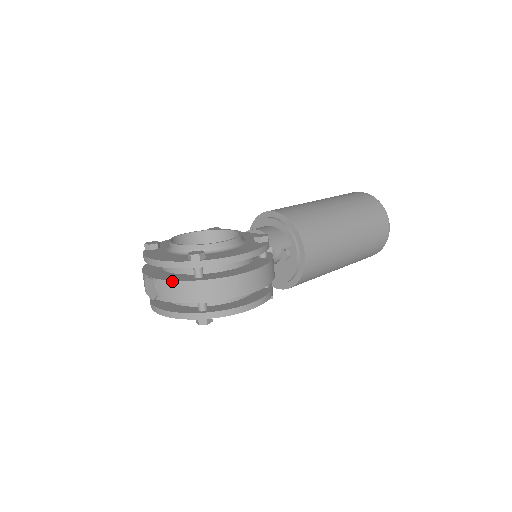
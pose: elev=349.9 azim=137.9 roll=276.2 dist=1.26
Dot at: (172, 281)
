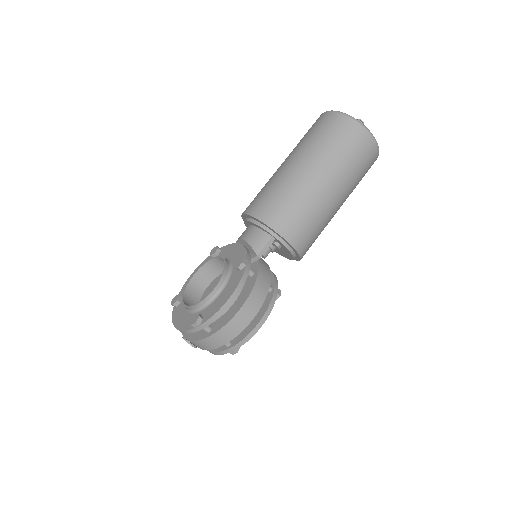
Dot at: (194, 341)
